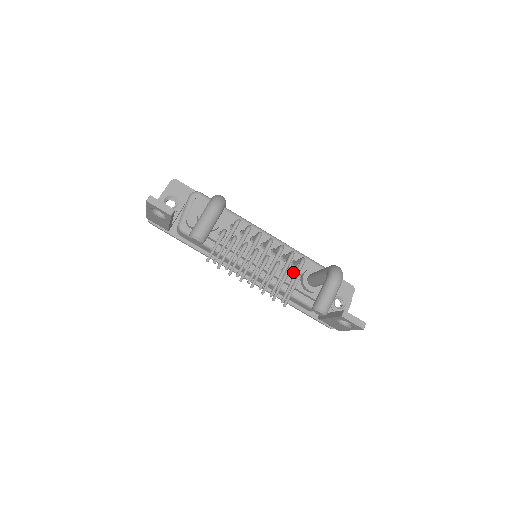
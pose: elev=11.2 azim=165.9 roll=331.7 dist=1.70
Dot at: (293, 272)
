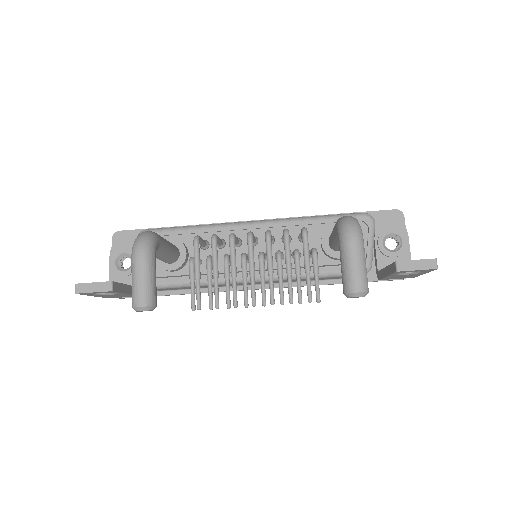
Dot at: occluded
